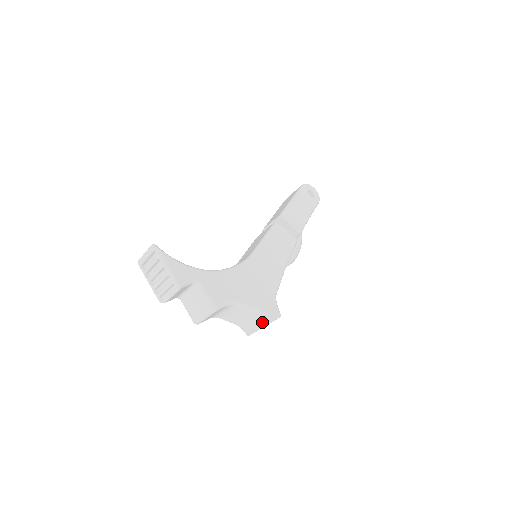
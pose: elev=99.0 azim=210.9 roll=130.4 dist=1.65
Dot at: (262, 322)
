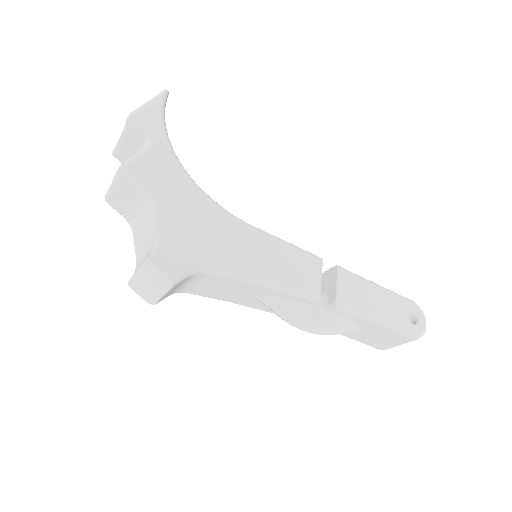
Dot at: (147, 257)
